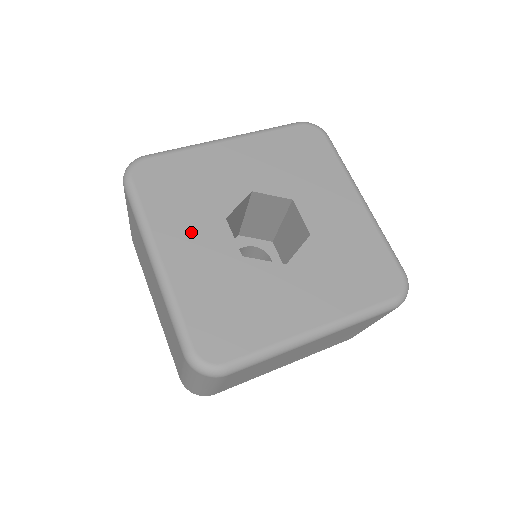
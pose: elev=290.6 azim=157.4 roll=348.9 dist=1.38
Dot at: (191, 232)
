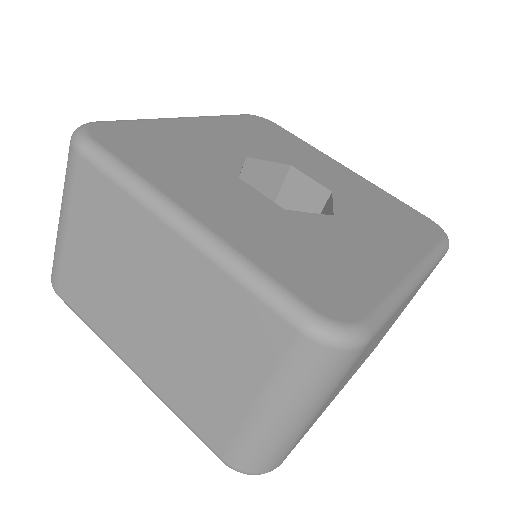
Dot at: (208, 188)
